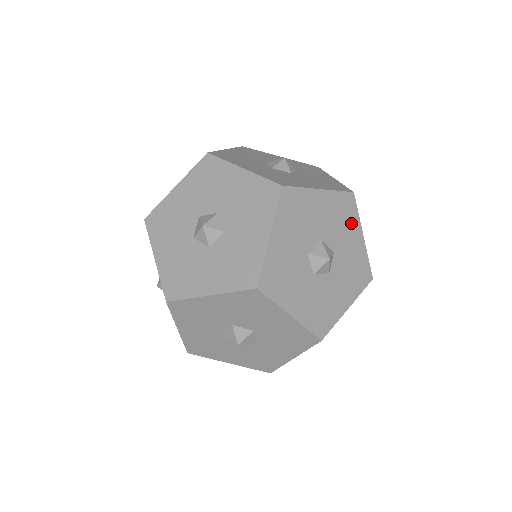
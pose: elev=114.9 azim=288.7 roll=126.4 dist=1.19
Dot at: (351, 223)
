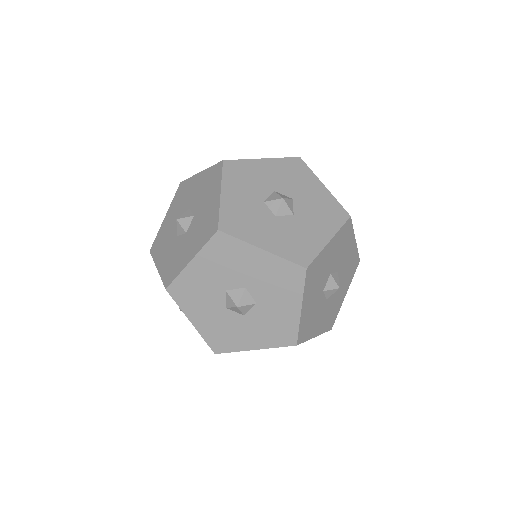
Dot at: (328, 223)
